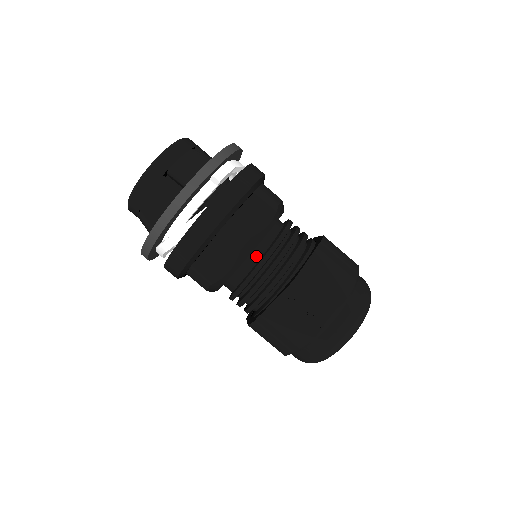
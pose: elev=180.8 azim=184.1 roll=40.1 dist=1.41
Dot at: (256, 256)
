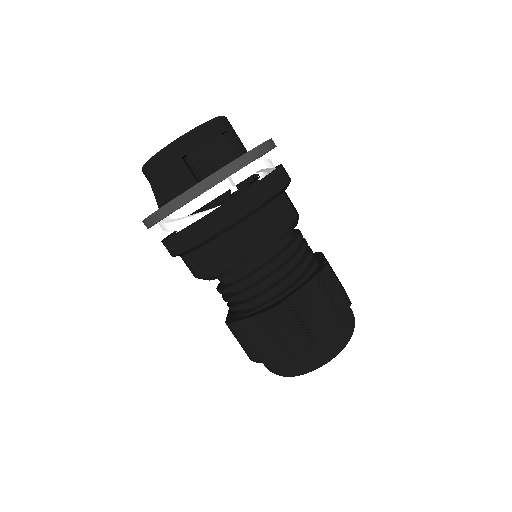
Dot at: (251, 267)
